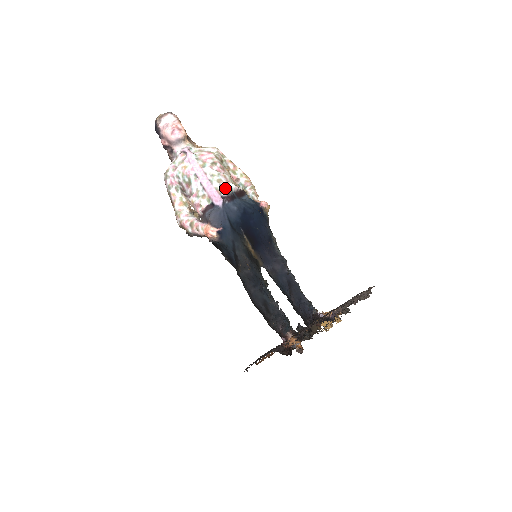
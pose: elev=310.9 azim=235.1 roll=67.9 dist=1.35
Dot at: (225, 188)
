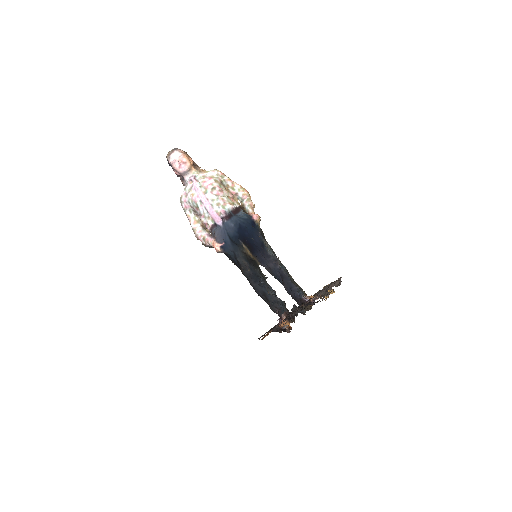
Dot at: (223, 210)
